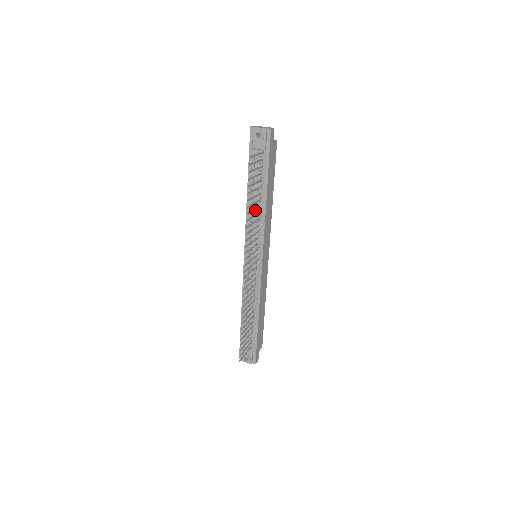
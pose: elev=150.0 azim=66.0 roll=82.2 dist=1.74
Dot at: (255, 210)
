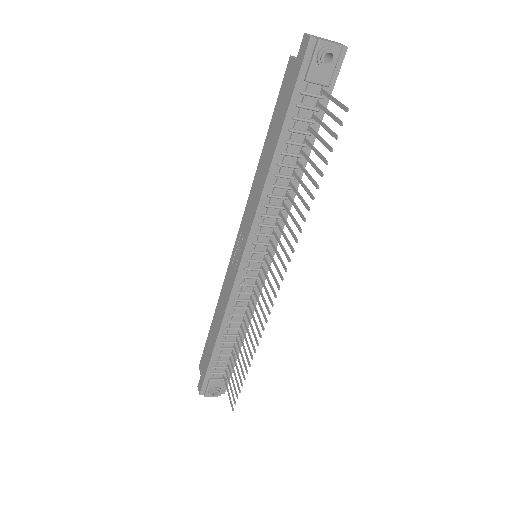
Dot at: (279, 189)
